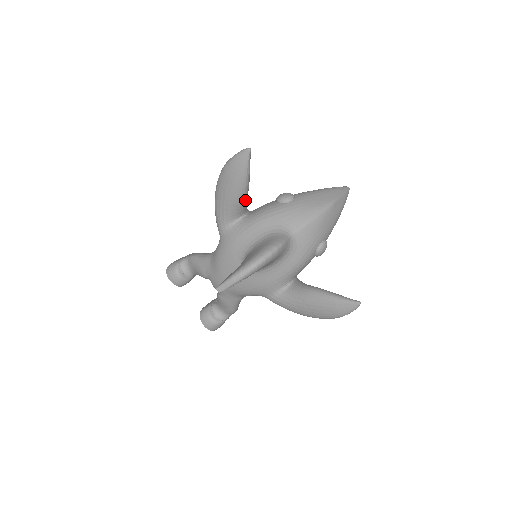
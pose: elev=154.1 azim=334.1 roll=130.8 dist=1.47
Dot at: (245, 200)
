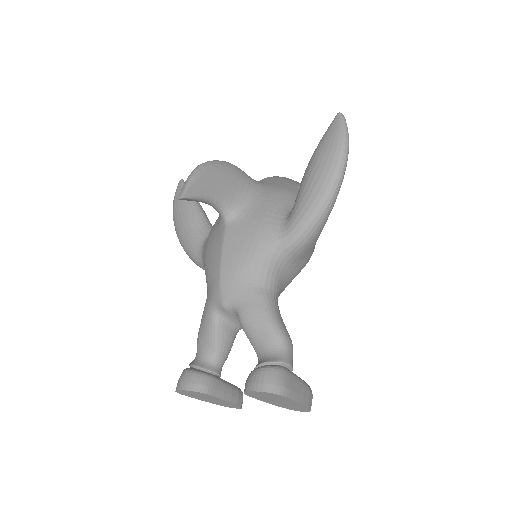
Dot at: (204, 215)
